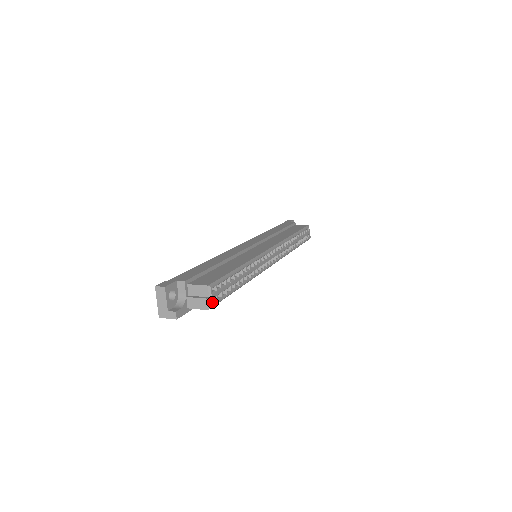
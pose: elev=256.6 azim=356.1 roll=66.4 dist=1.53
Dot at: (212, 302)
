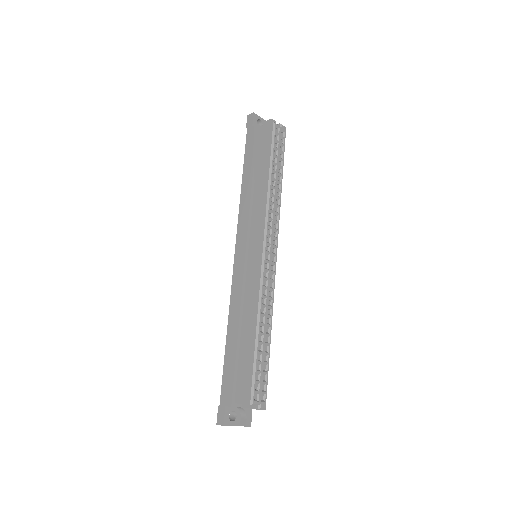
Dot at: (263, 404)
